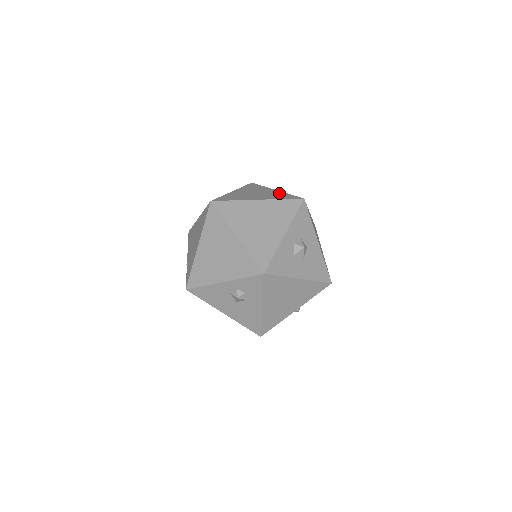
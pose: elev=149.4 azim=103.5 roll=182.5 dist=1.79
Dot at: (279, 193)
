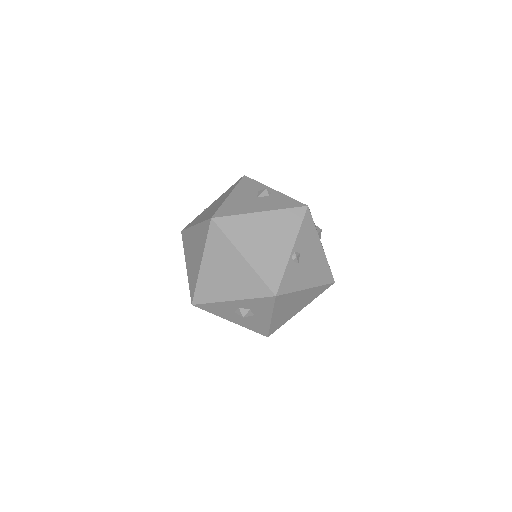
Dot at: (280, 261)
